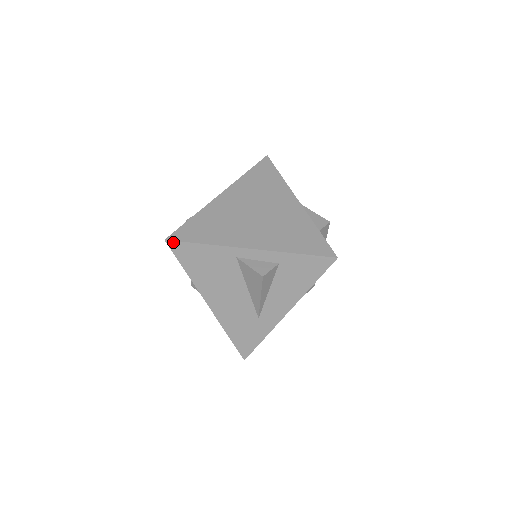
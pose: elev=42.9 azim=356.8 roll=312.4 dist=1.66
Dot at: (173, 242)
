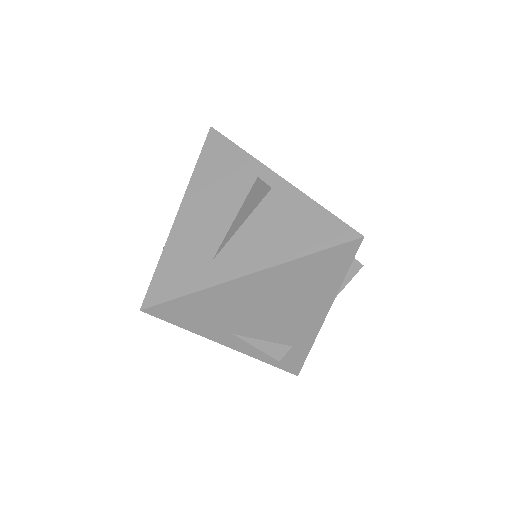
Dot at: (216, 132)
